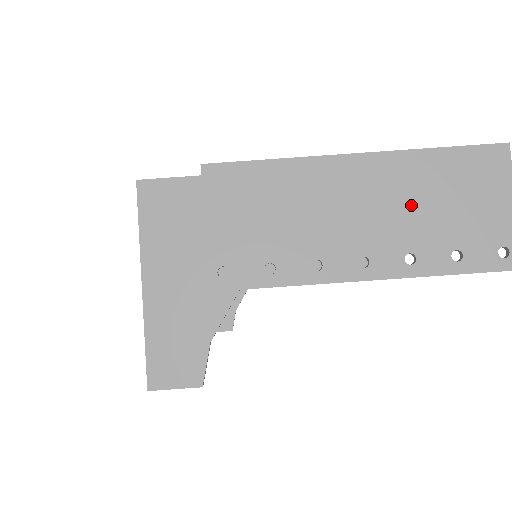
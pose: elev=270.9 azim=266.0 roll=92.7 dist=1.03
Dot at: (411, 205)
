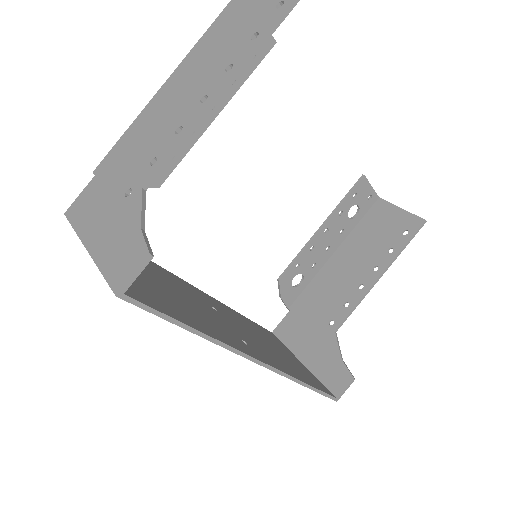
Dot at: (210, 57)
